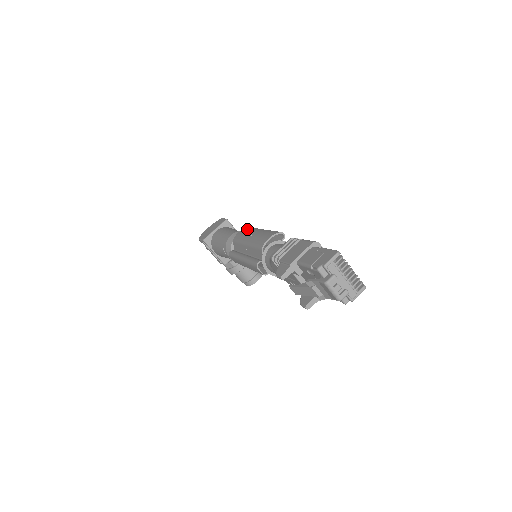
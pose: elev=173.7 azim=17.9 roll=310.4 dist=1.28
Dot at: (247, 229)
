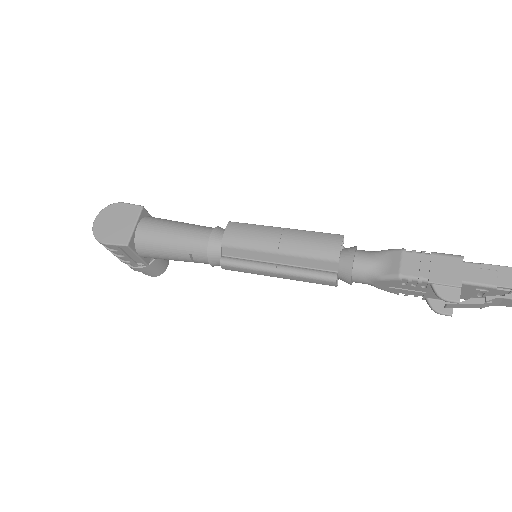
Dot at: (242, 227)
